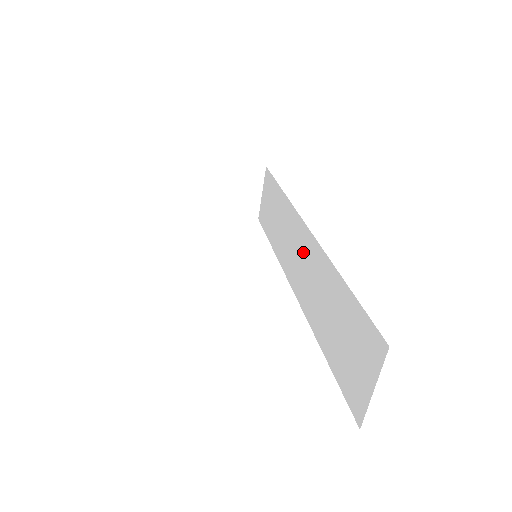
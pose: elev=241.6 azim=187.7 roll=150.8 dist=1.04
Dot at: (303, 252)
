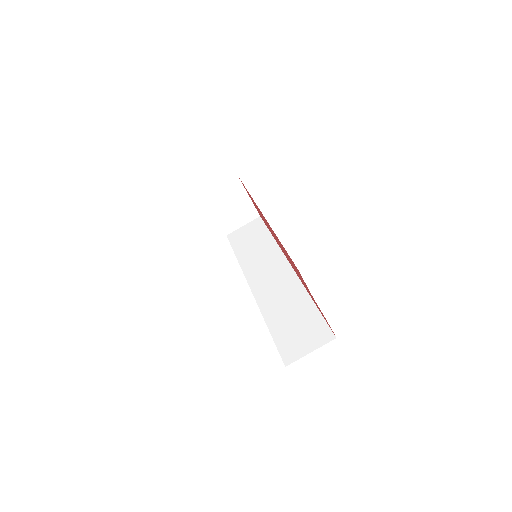
Dot at: (278, 275)
